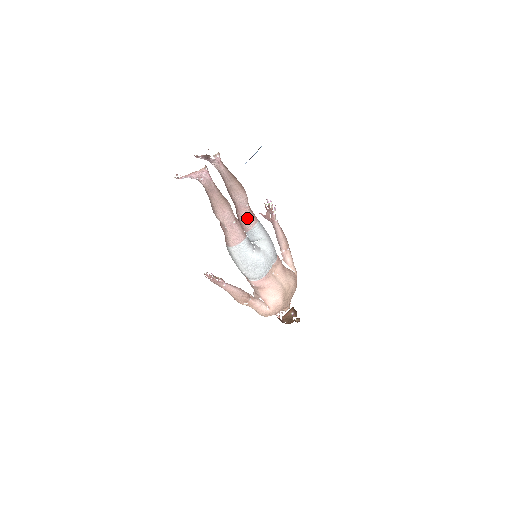
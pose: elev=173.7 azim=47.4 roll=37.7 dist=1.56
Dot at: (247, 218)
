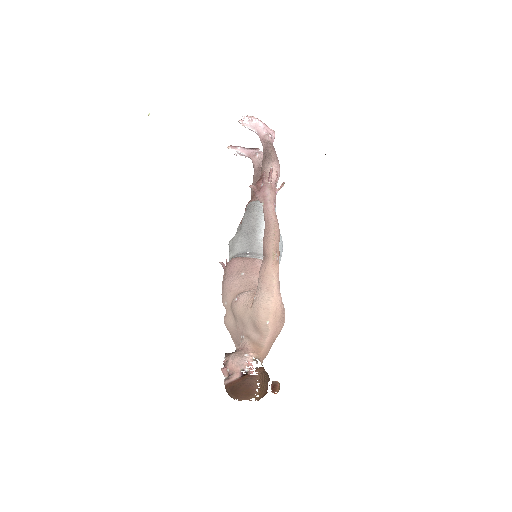
Dot at: occluded
